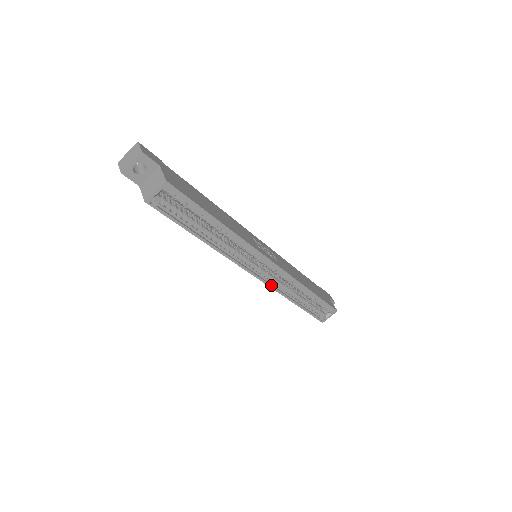
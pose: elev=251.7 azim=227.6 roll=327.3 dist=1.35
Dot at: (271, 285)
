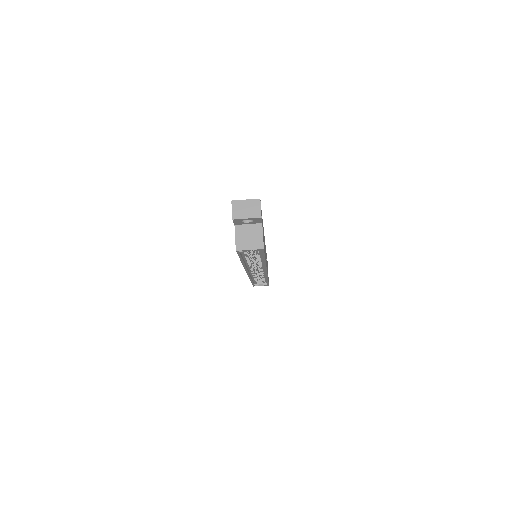
Dot at: (250, 276)
